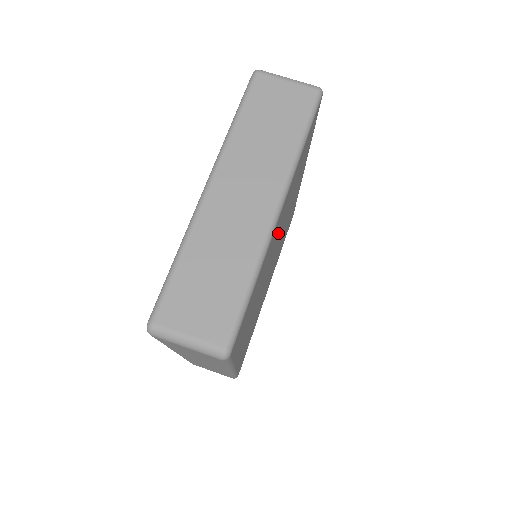
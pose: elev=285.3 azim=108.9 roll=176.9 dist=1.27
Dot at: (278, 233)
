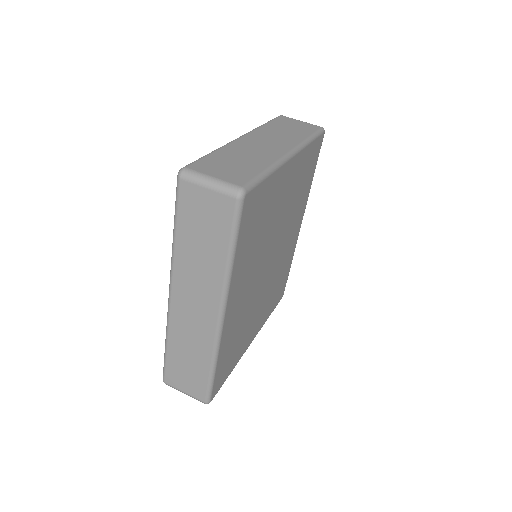
Dot at: (283, 208)
